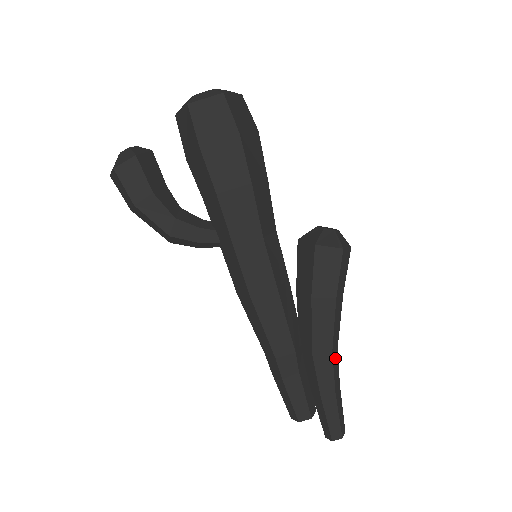
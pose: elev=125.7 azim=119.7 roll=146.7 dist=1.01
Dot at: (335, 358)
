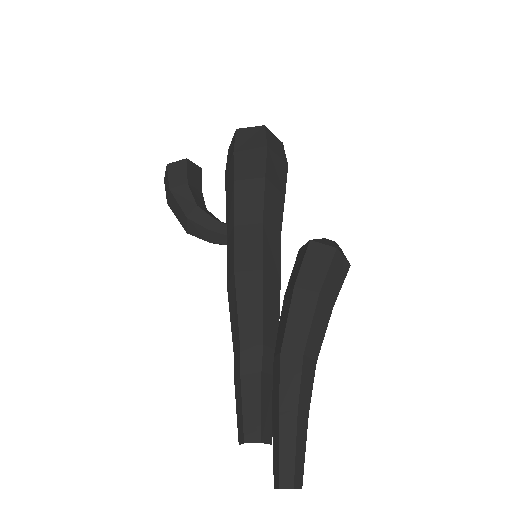
Dot at: (307, 370)
